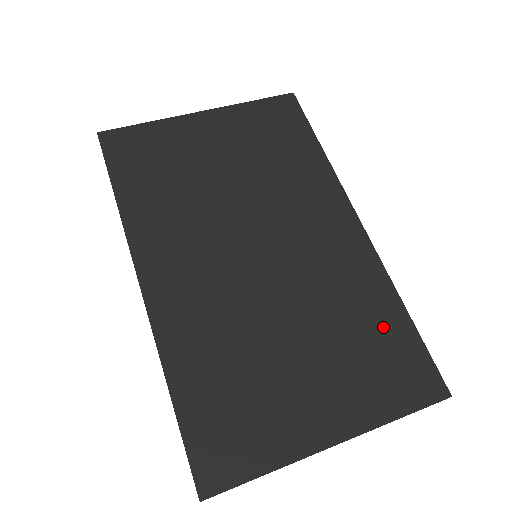
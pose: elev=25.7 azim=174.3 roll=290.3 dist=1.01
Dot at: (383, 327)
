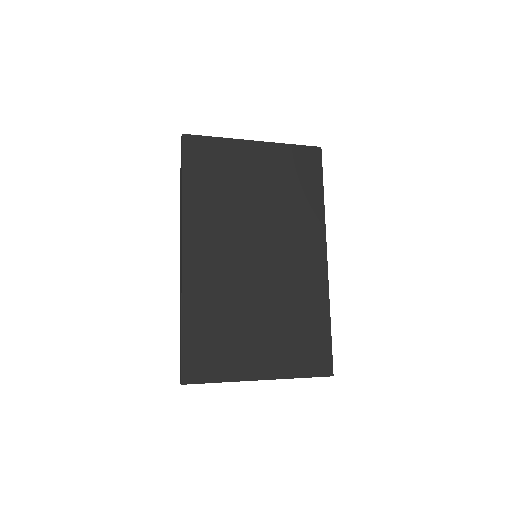
Dot at: (313, 326)
